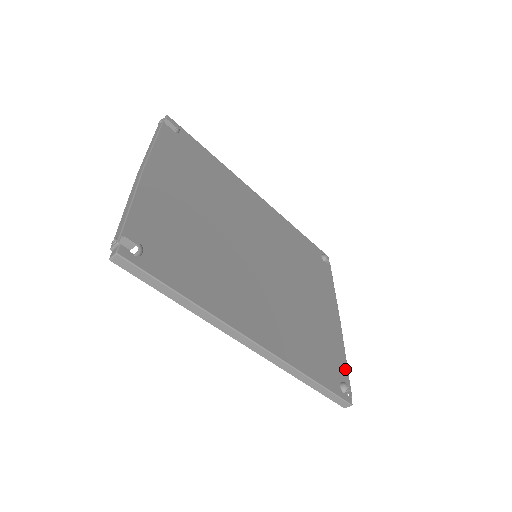
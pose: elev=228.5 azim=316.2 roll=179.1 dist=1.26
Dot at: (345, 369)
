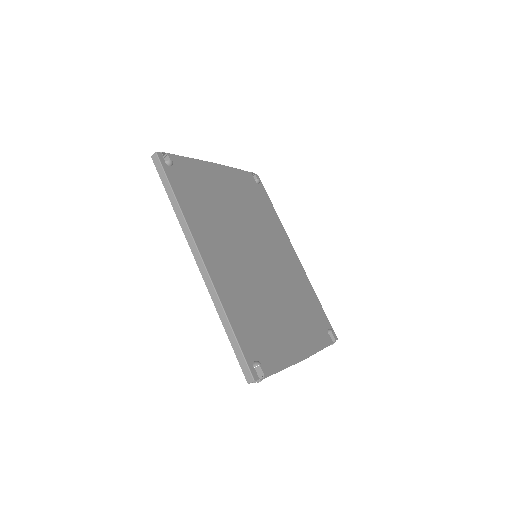
Dot at: (273, 368)
